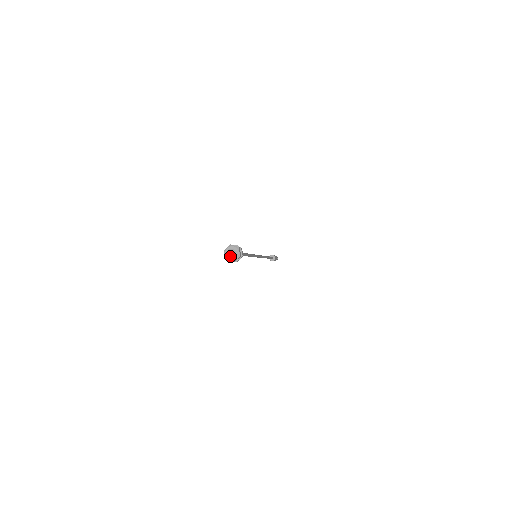
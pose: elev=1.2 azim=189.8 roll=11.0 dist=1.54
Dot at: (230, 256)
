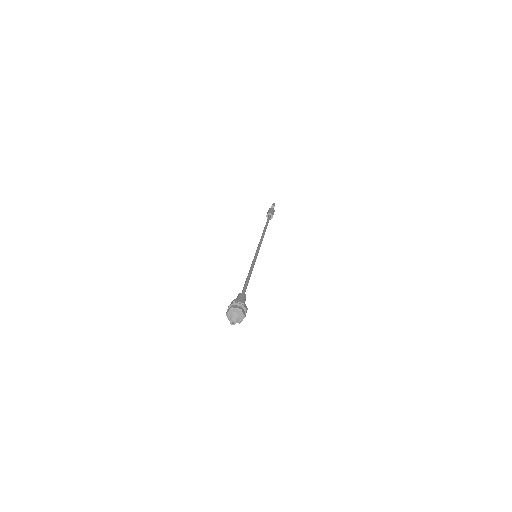
Dot at: occluded
